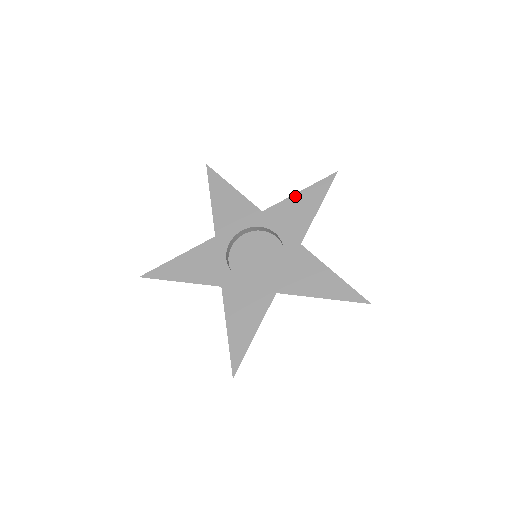
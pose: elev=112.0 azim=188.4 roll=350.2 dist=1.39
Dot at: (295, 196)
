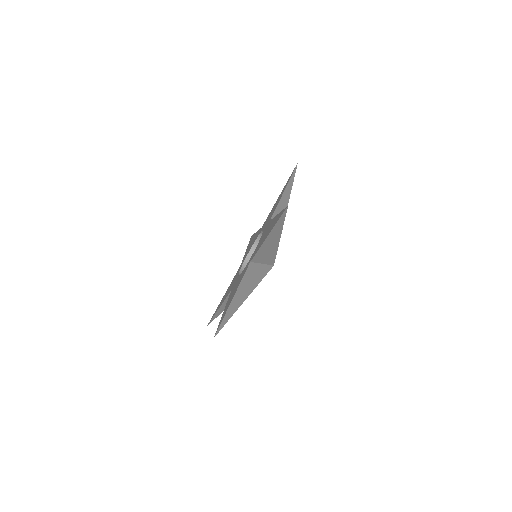
Dot at: occluded
